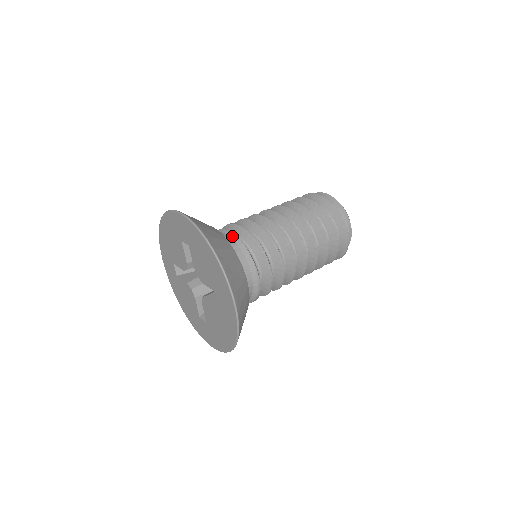
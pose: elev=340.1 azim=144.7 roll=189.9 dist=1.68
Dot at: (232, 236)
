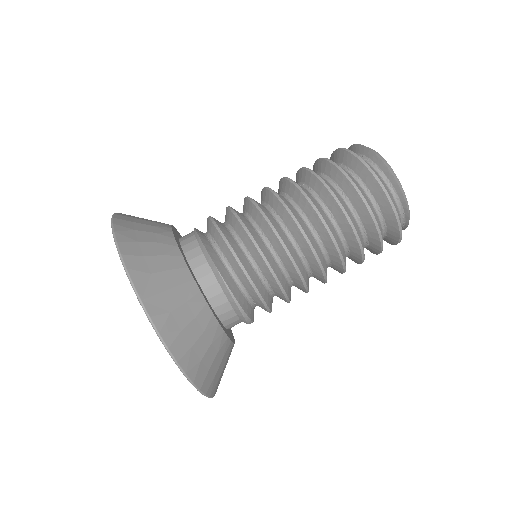
Dot at: (202, 247)
